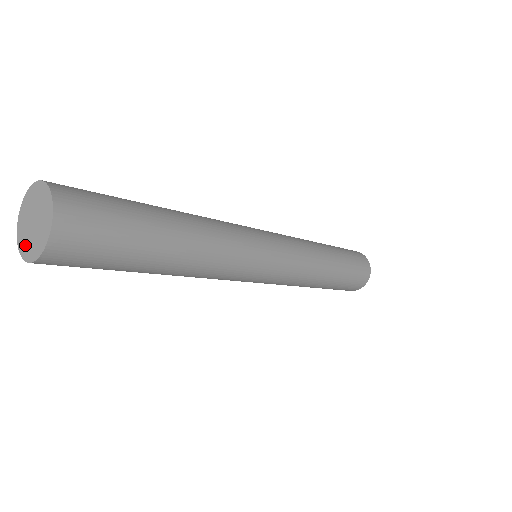
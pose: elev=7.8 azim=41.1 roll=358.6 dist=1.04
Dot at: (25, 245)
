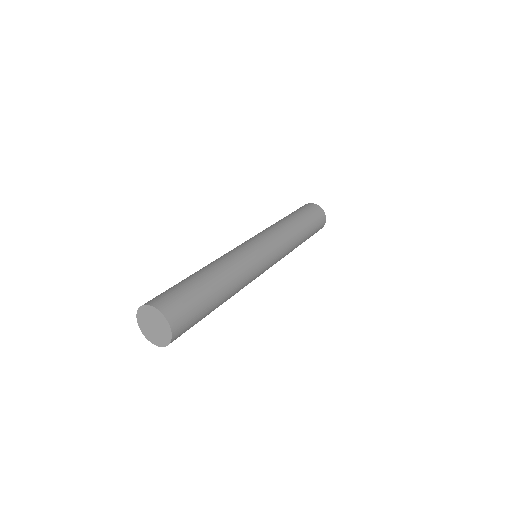
Dot at: (147, 333)
